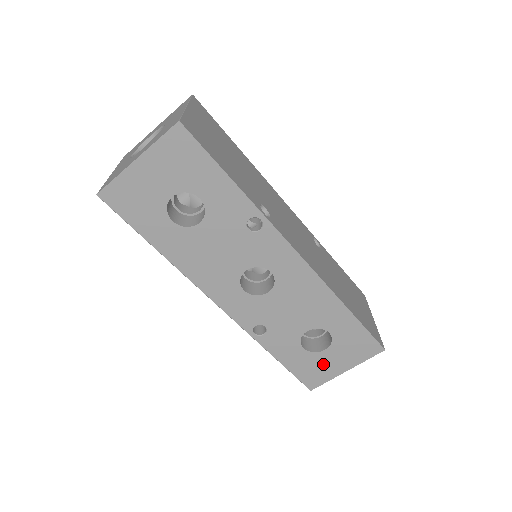
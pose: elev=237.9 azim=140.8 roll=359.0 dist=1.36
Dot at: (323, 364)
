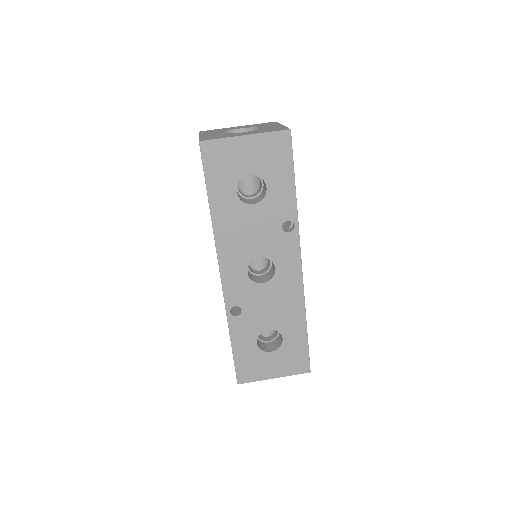
Dot at: (262, 364)
